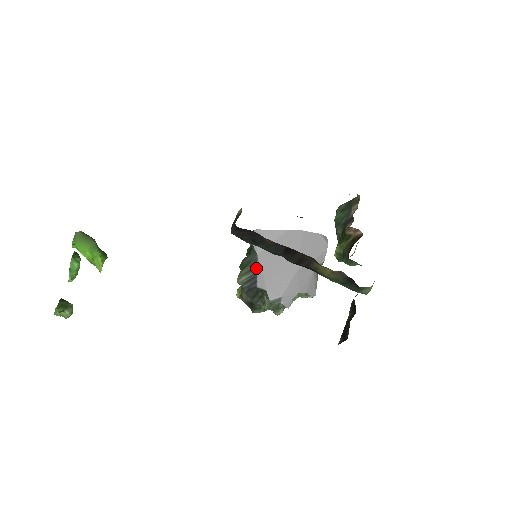
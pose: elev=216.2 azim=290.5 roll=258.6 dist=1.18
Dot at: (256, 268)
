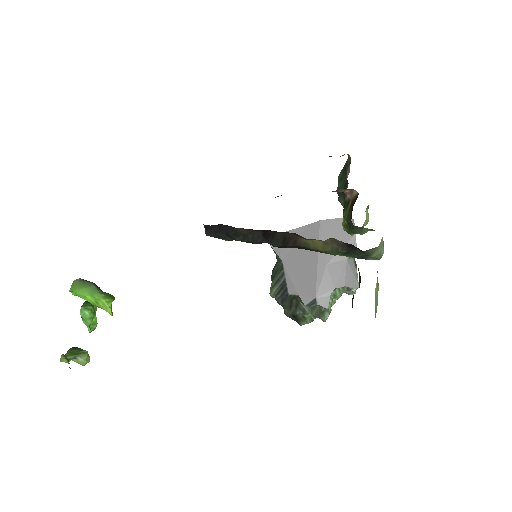
Dot at: (283, 275)
